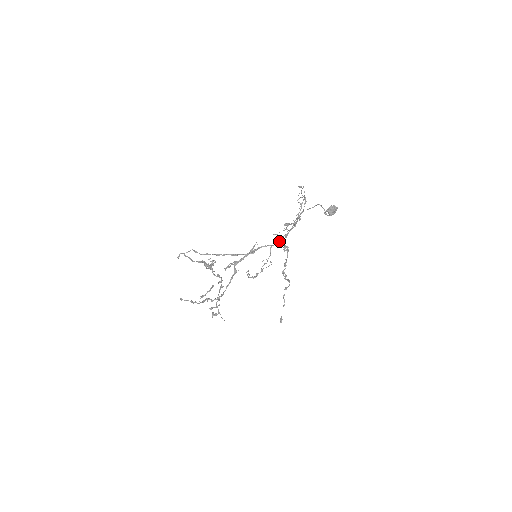
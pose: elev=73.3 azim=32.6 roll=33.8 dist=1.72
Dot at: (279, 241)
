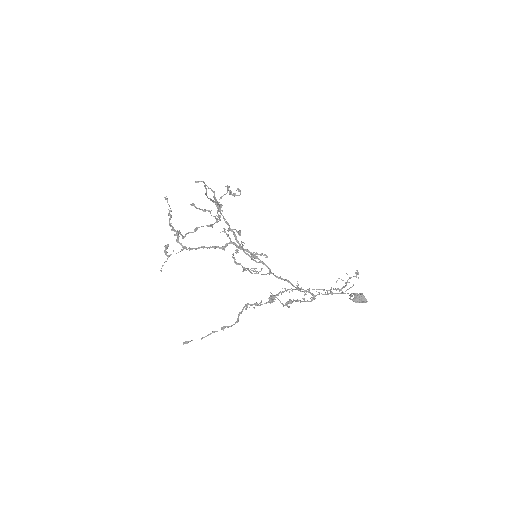
Dot at: (282, 279)
